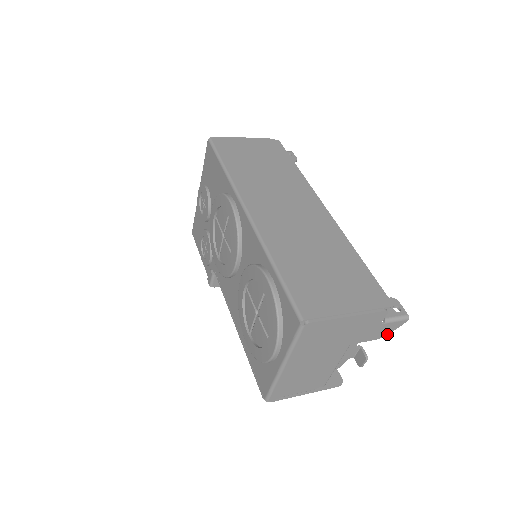
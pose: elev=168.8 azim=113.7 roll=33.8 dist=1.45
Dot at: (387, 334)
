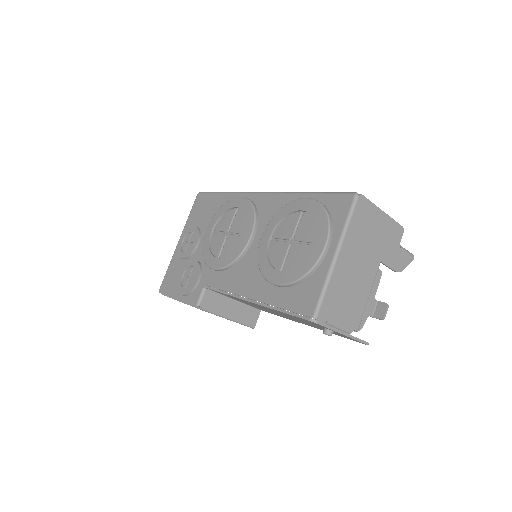
Dot at: (402, 270)
